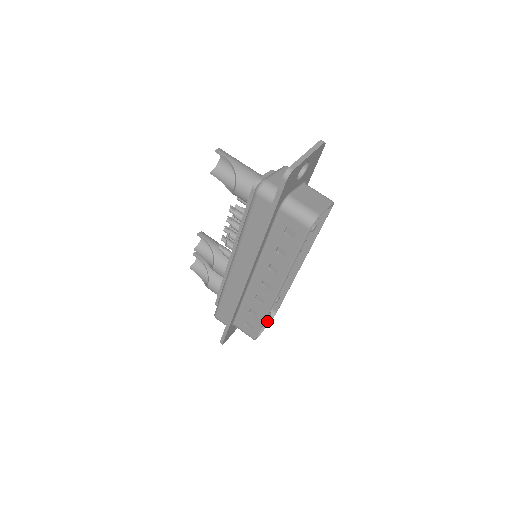
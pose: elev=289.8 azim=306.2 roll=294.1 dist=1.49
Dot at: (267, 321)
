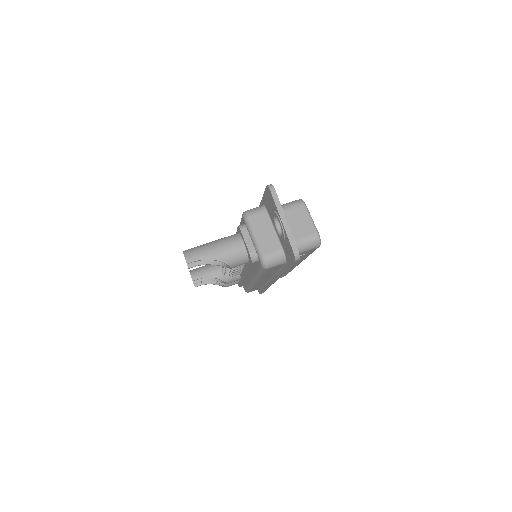
Dot at: occluded
